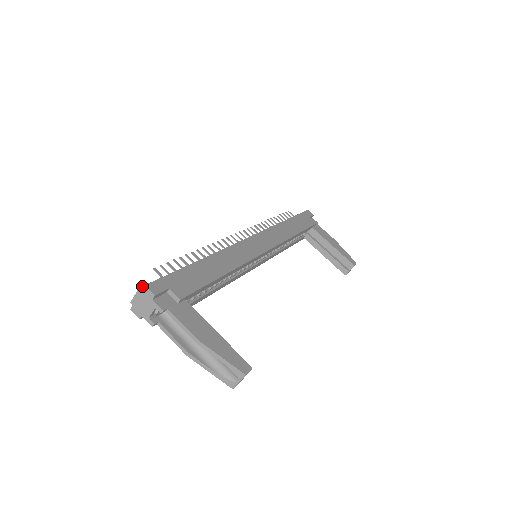
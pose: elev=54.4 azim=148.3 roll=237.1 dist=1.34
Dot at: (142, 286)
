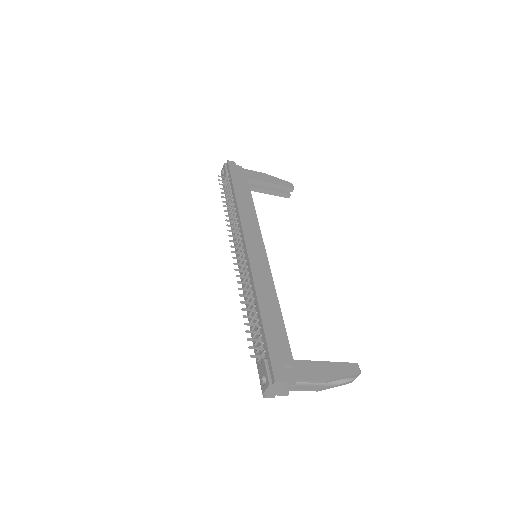
Dot at: (269, 382)
